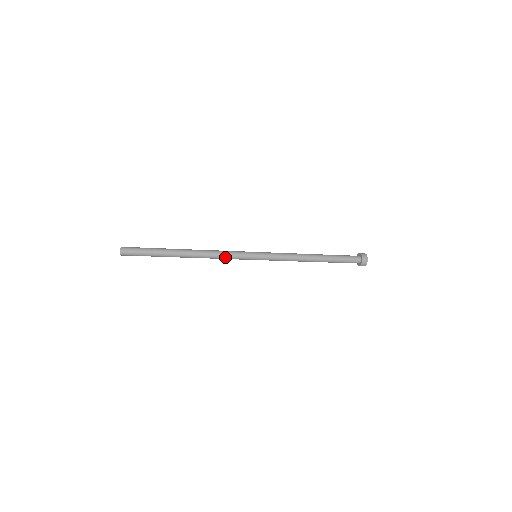
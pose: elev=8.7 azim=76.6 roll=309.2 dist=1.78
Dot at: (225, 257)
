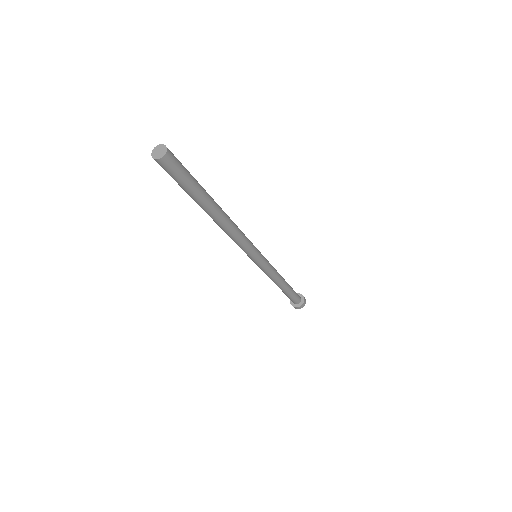
Dot at: (245, 236)
